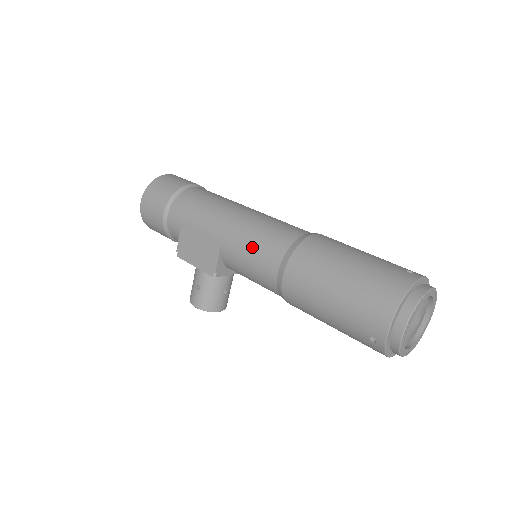
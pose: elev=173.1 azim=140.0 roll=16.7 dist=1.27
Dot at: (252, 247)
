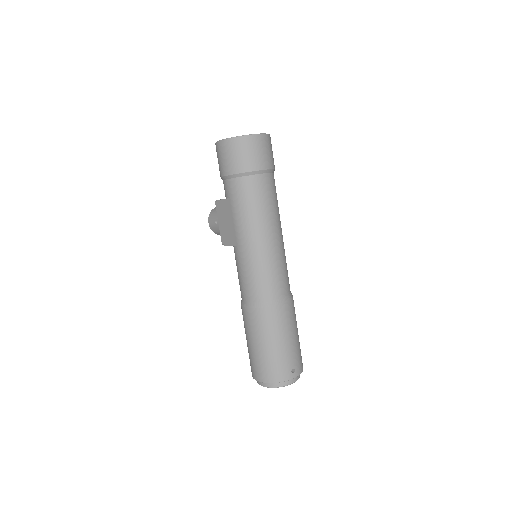
Dot at: (246, 275)
